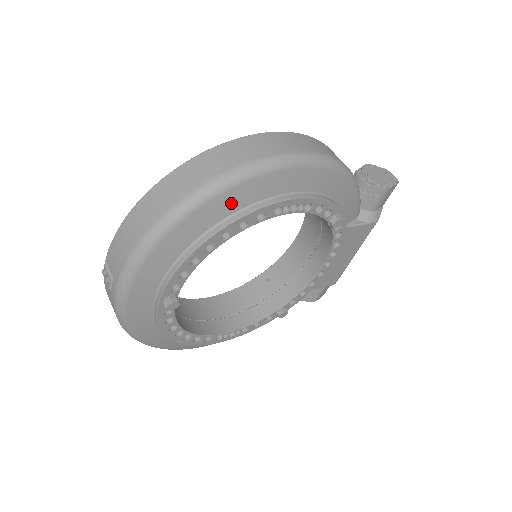
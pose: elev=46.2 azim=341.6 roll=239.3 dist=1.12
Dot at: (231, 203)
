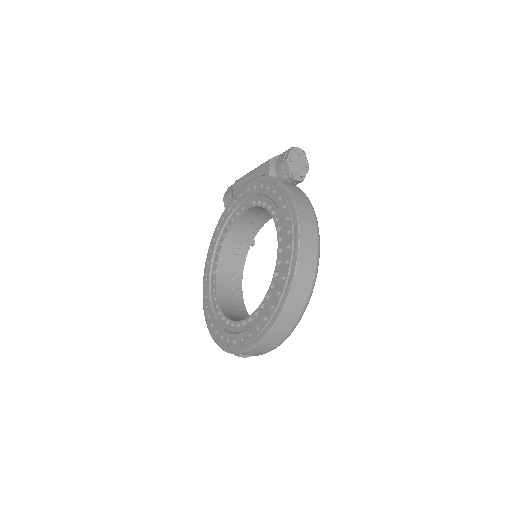
Dot at: occluded
